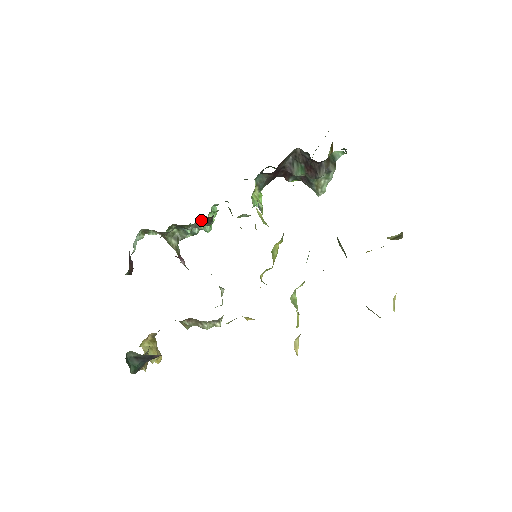
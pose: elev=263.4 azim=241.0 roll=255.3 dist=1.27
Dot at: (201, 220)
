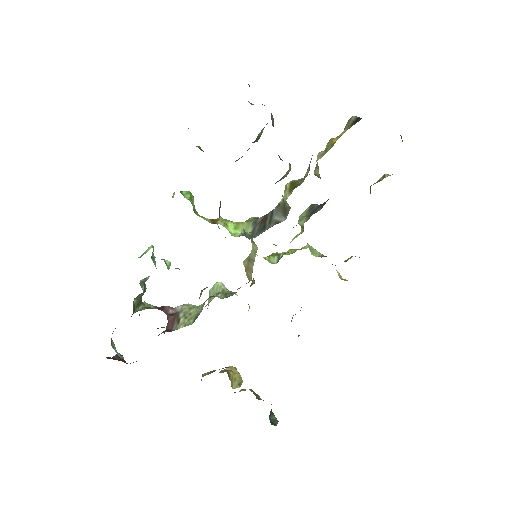
Dot at: occluded
